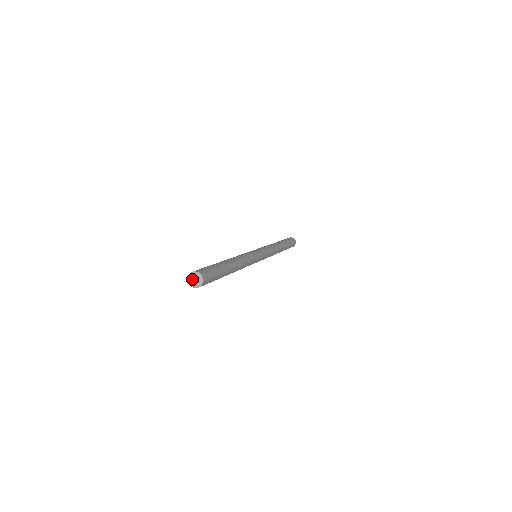
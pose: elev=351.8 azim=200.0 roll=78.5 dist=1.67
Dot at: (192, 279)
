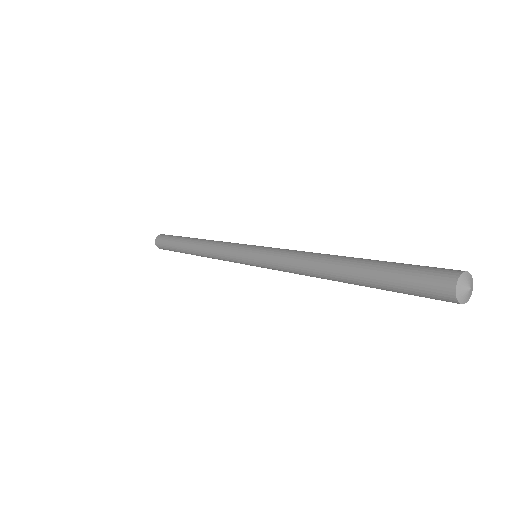
Dot at: (468, 286)
